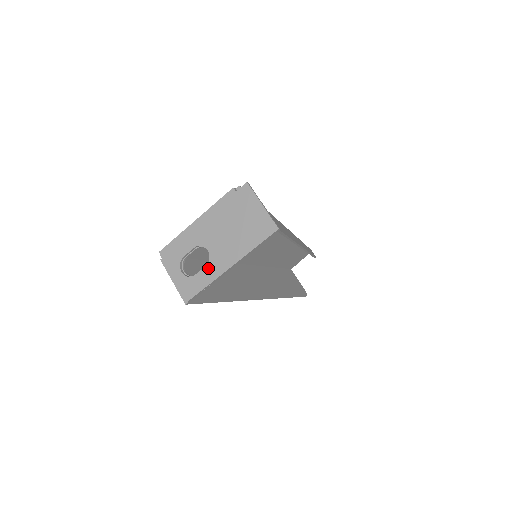
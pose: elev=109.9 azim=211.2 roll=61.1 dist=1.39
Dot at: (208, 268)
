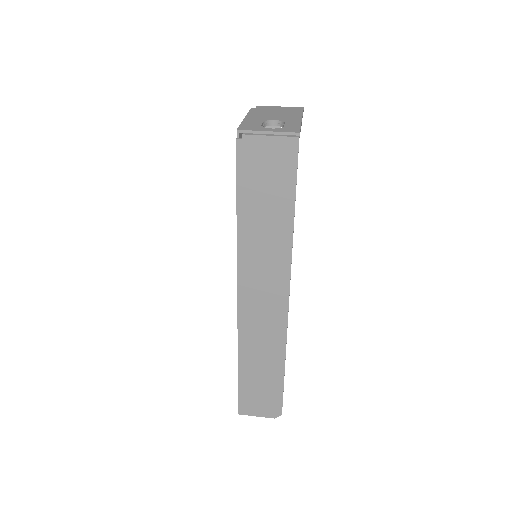
Dot at: (288, 122)
